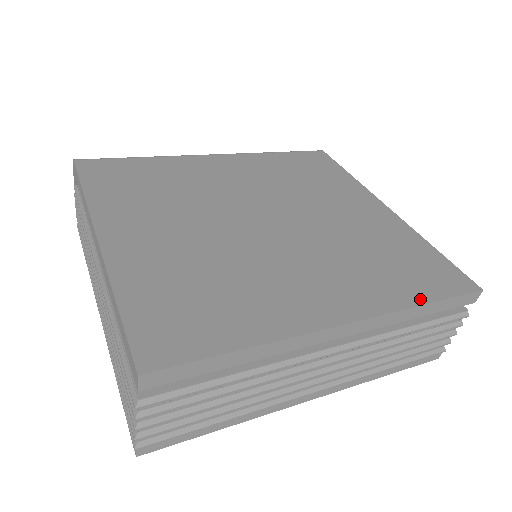
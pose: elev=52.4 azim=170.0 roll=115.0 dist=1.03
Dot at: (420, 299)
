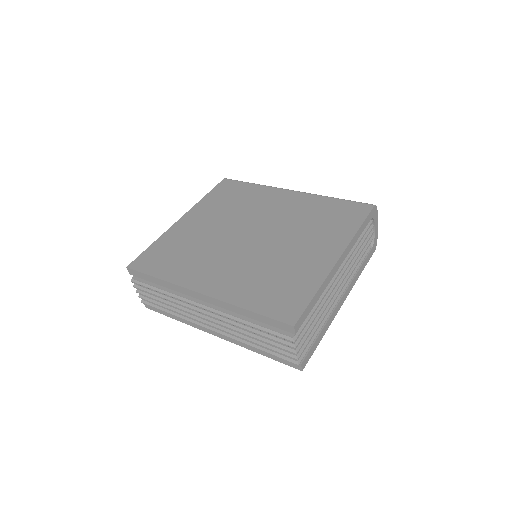
Dot at: (249, 306)
